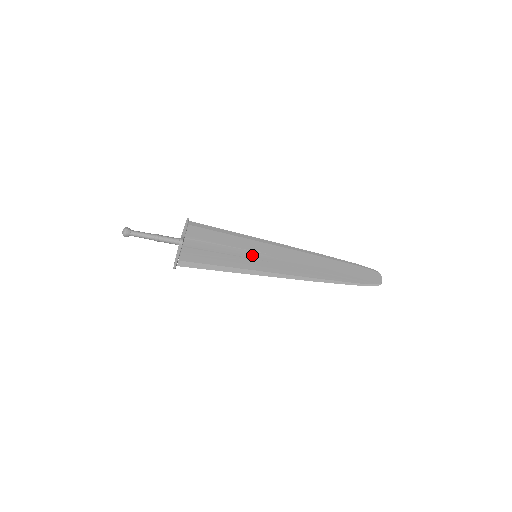
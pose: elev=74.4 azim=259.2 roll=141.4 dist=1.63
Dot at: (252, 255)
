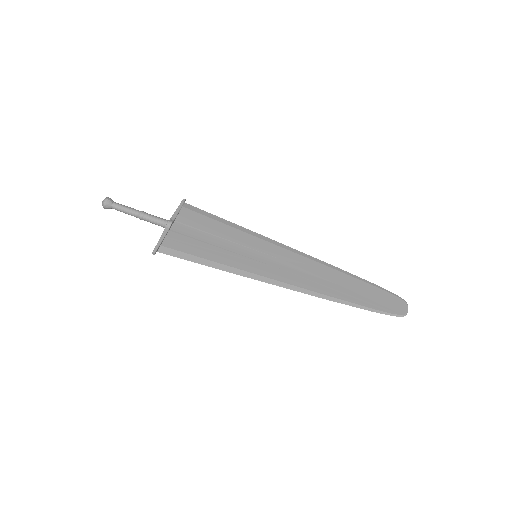
Dot at: (251, 254)
